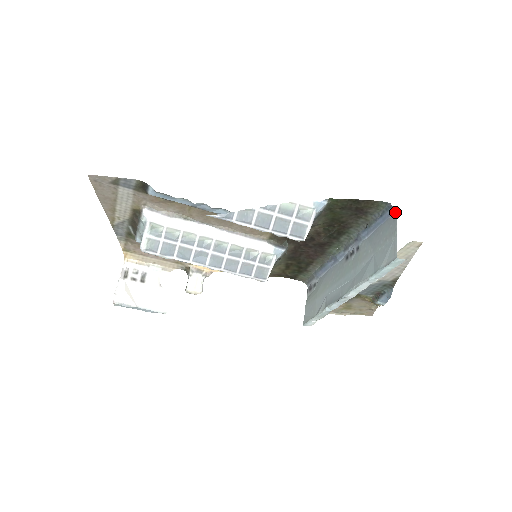
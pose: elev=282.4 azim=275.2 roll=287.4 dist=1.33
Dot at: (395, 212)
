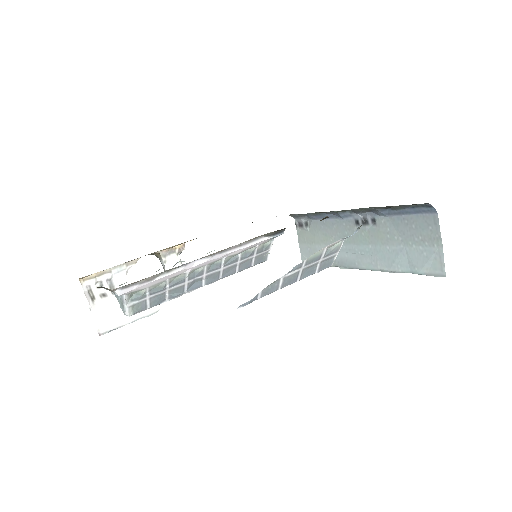
Dot at: (436, 213)
